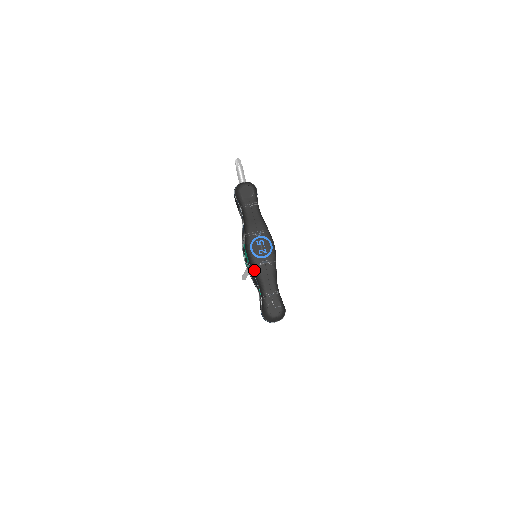
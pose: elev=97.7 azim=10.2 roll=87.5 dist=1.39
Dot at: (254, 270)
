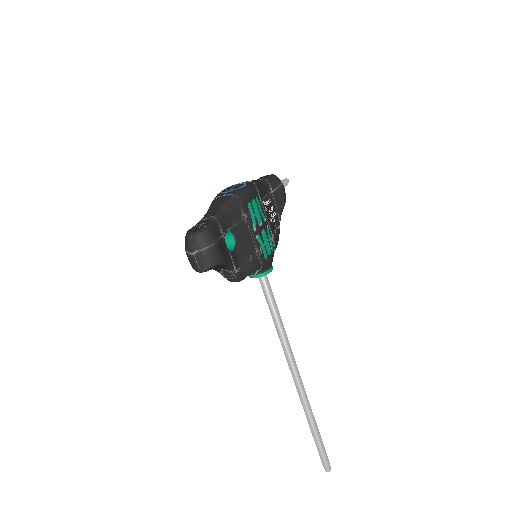
Dot at: occluded
